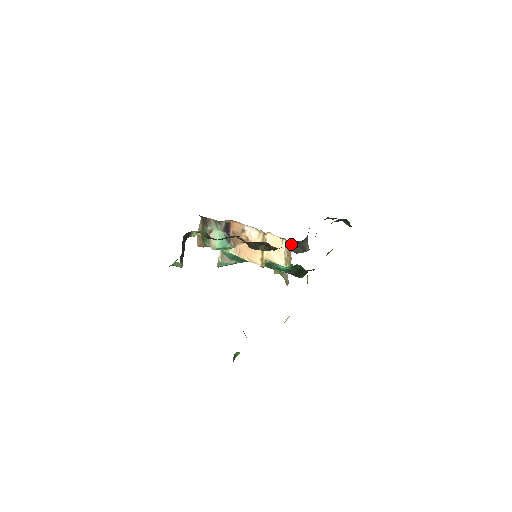
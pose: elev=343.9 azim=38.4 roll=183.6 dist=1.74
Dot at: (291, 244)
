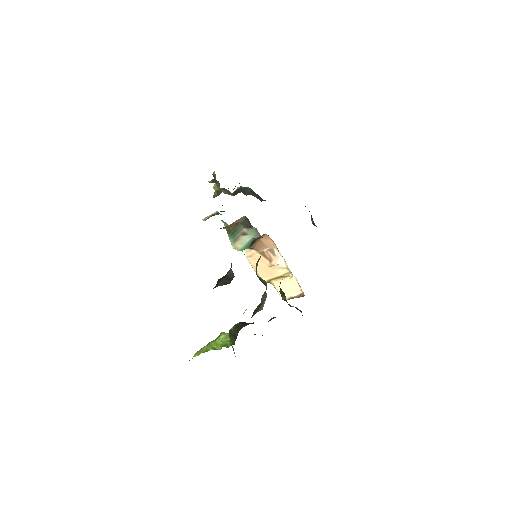
Dot at: occluded
